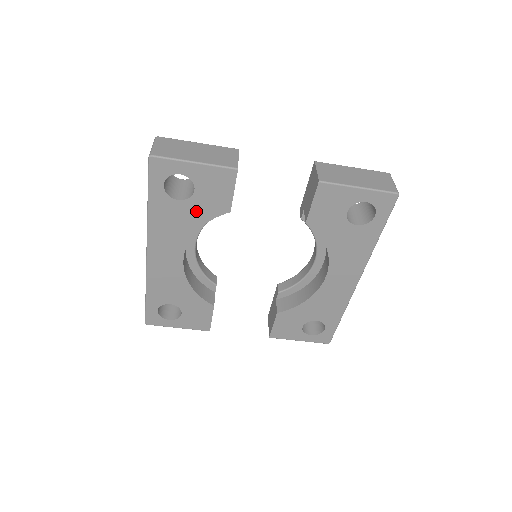
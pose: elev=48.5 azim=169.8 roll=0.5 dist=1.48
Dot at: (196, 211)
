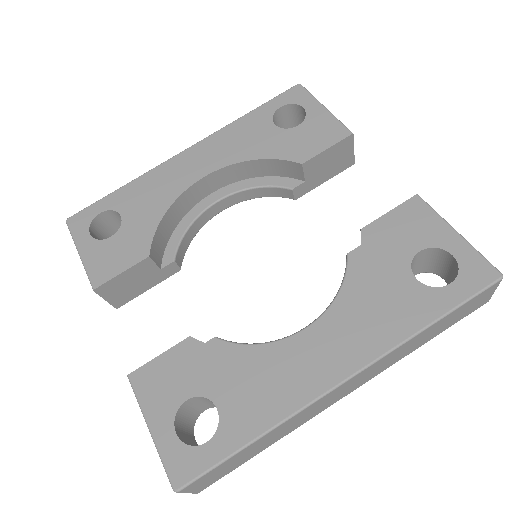
Dot at: (275, 143)
